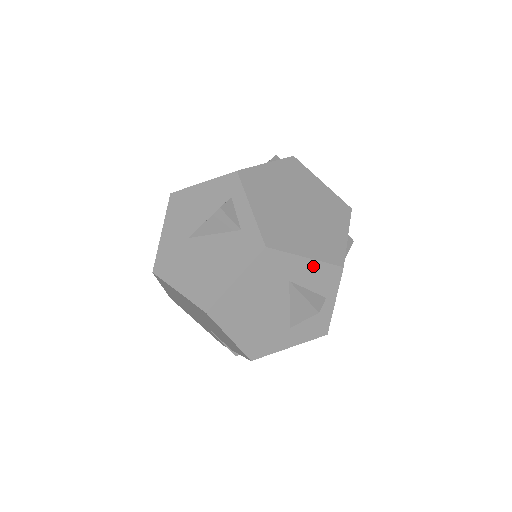
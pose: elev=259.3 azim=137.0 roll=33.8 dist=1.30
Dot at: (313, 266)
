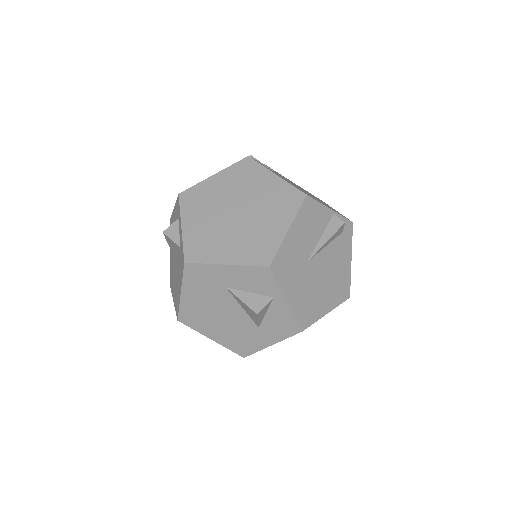
Dot at: (238, 271)
